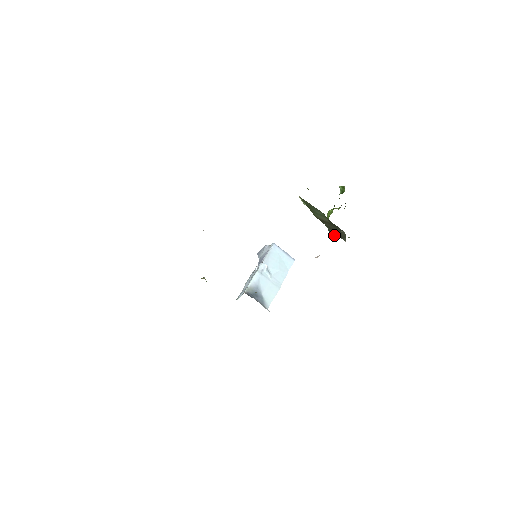
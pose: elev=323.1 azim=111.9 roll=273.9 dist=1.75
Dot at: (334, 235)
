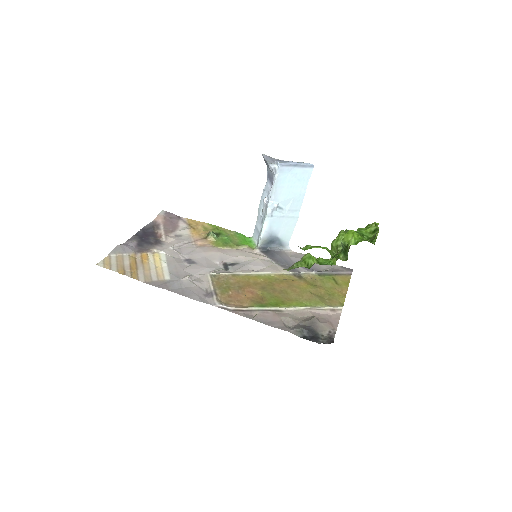
Dot at: occluded
